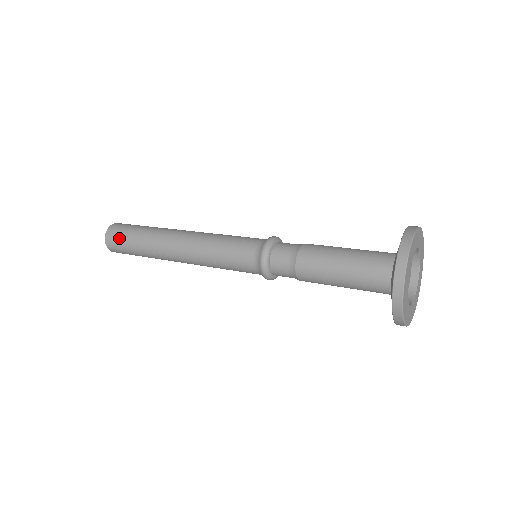
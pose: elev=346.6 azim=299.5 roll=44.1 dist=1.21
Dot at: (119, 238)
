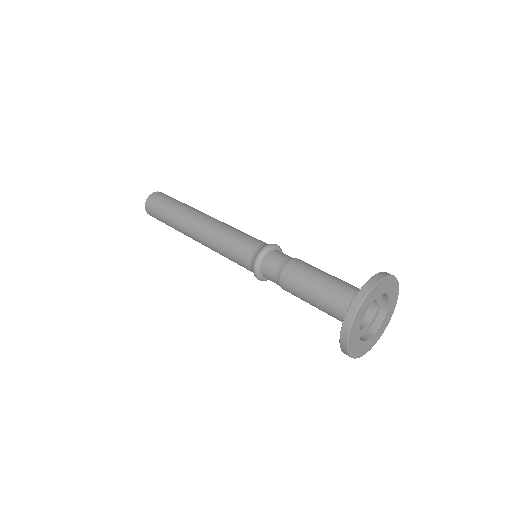
Dot at: (161, 199)
